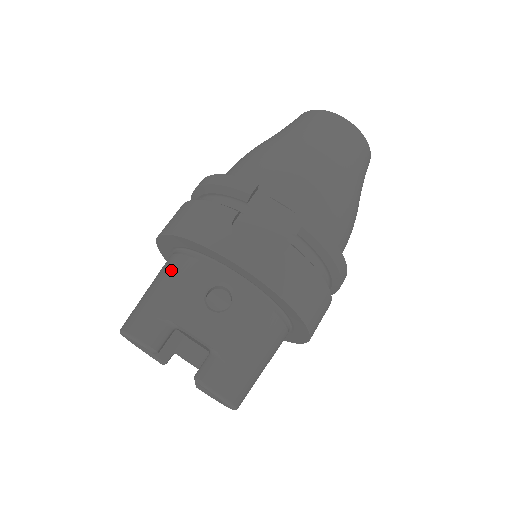
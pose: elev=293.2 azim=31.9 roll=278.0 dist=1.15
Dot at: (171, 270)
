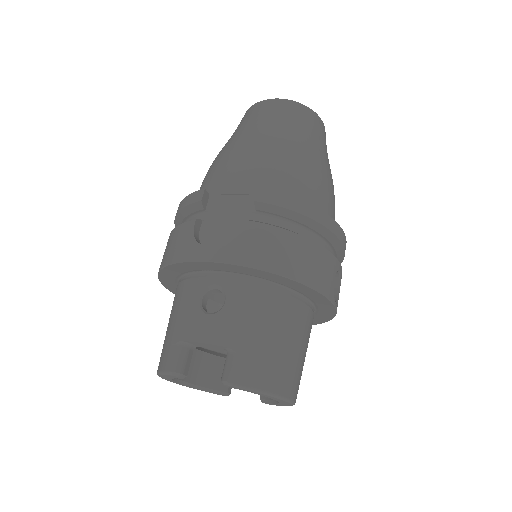
Dot at: (174, 301)
